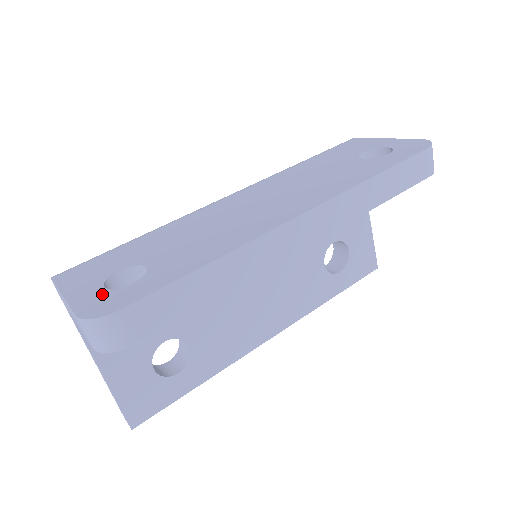
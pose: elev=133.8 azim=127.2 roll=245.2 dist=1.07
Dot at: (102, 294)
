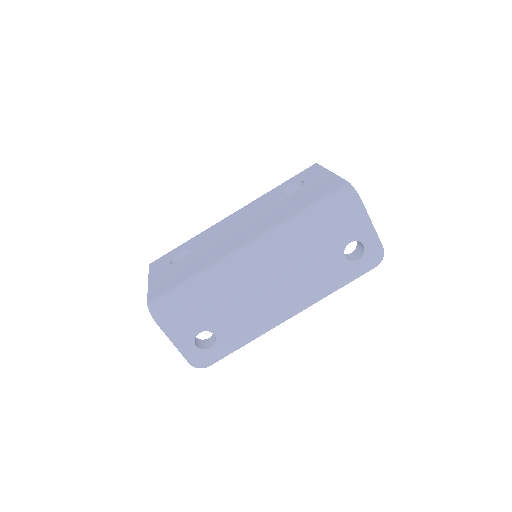
Dot at: (197, 352)
